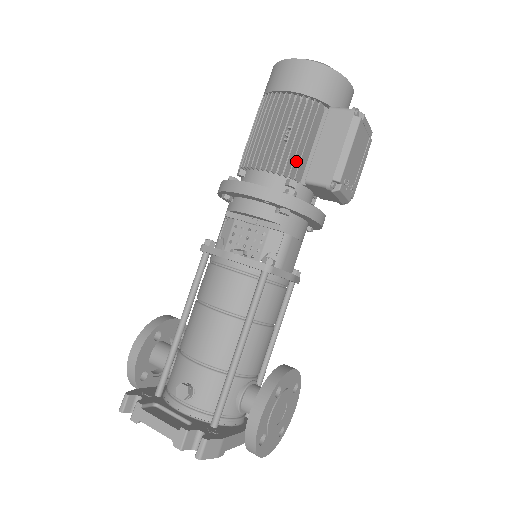
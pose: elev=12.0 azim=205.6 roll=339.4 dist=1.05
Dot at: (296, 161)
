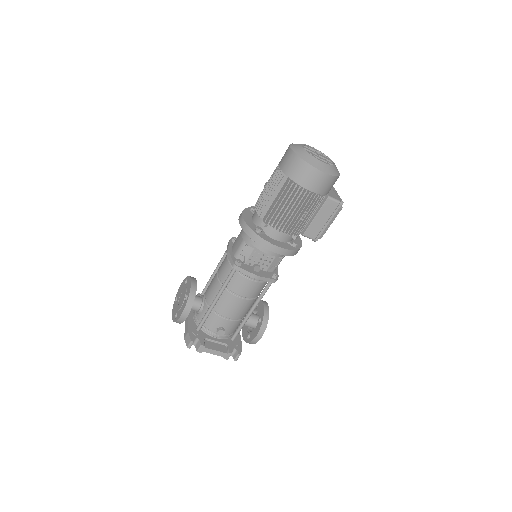
Dot at: (302, 227)
